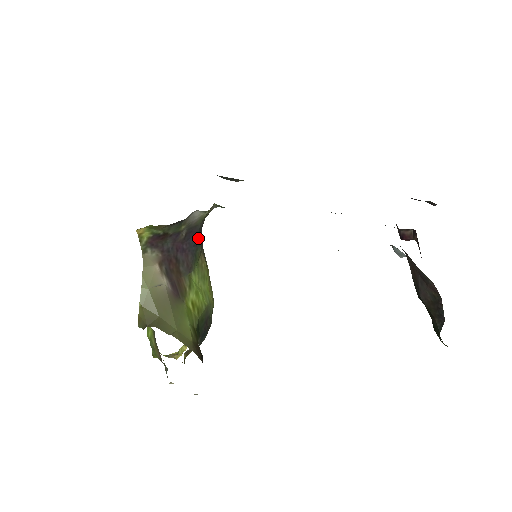
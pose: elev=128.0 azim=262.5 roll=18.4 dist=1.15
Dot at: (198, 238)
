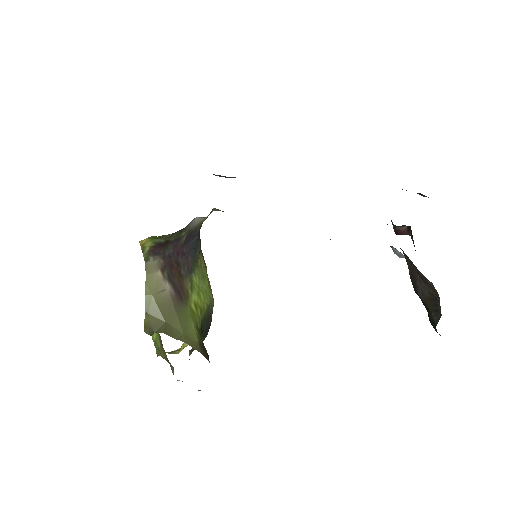
Dot at: (197, 240)
